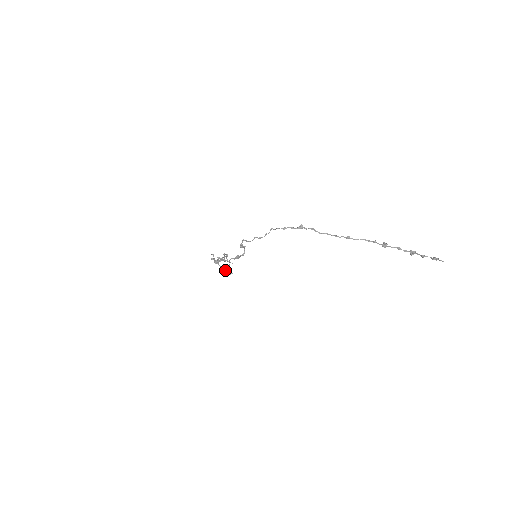
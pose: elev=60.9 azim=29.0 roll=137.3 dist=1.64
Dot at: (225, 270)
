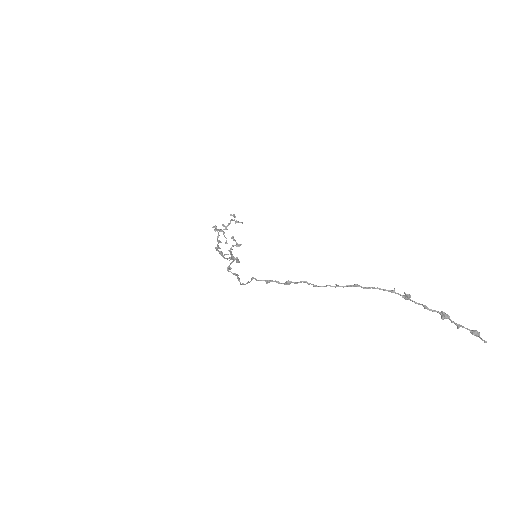
Dot at: occluded
